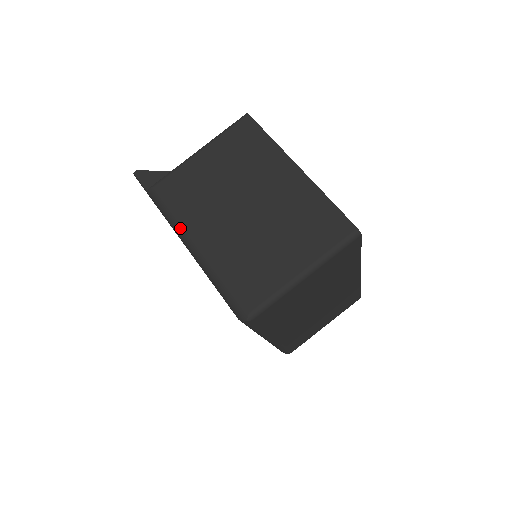
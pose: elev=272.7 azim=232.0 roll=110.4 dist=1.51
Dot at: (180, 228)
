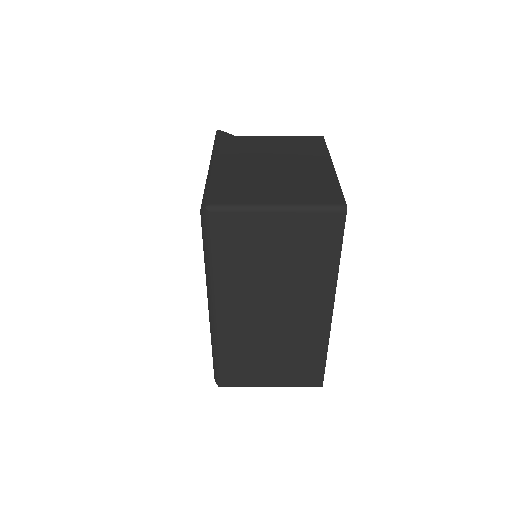
Dot at: (216, 155)
